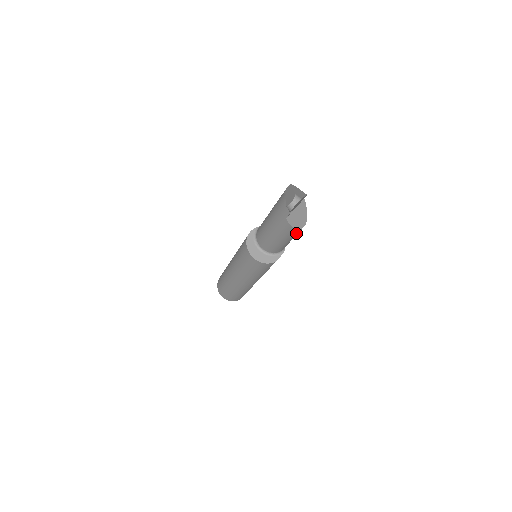
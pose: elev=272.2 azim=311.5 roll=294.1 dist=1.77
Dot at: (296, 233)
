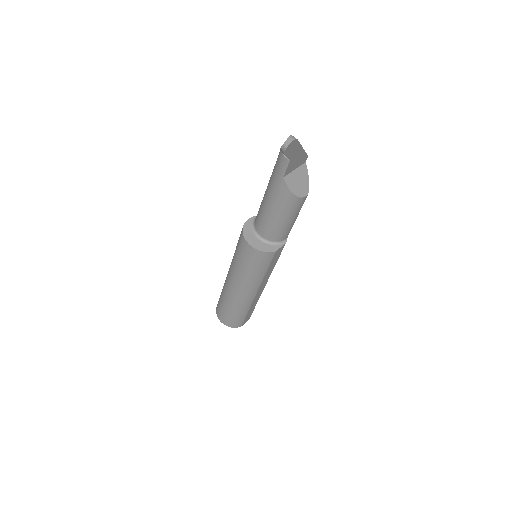
Dot at: (297, 205)
